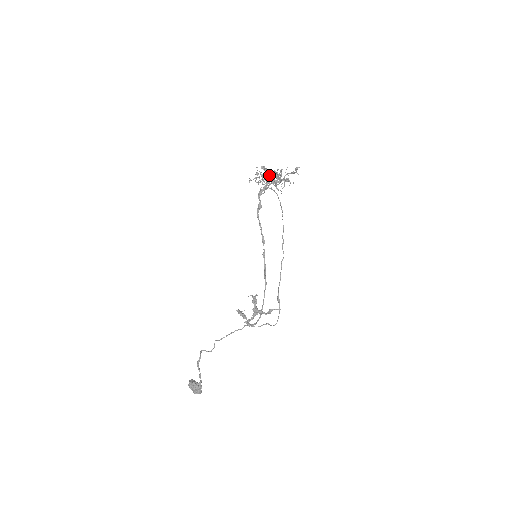
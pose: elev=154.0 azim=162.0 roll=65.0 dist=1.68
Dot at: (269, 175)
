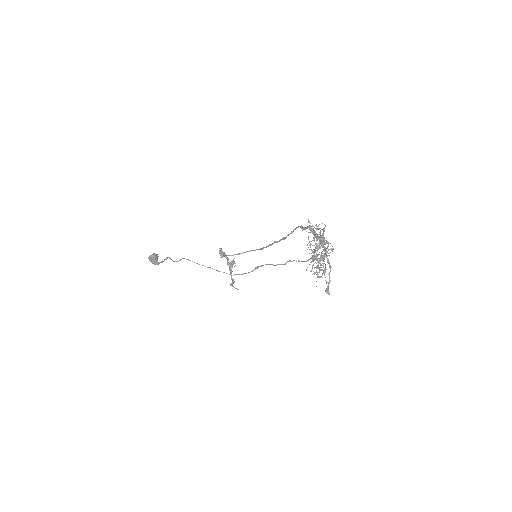
Dot at: occluded
